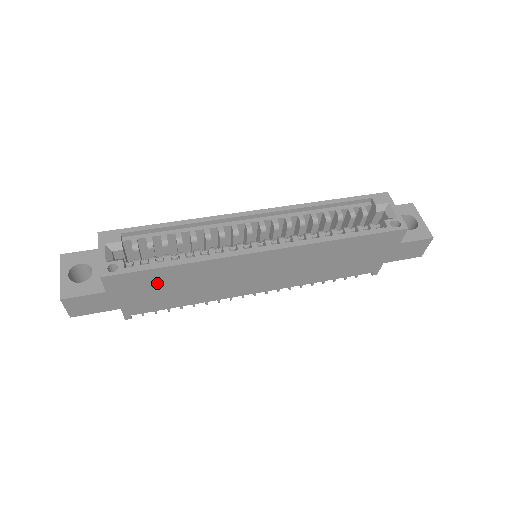
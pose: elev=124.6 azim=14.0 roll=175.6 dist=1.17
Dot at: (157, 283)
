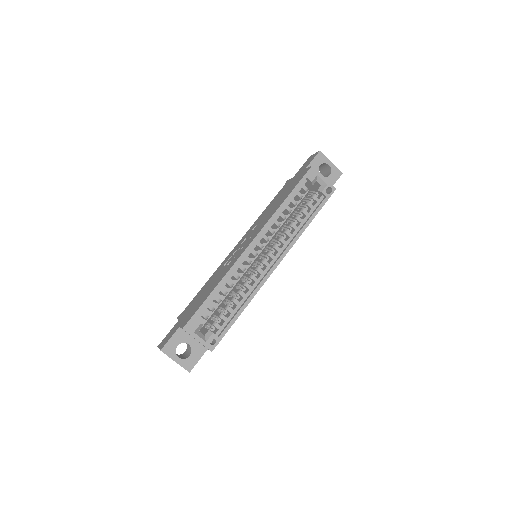
Dot at: occluded
